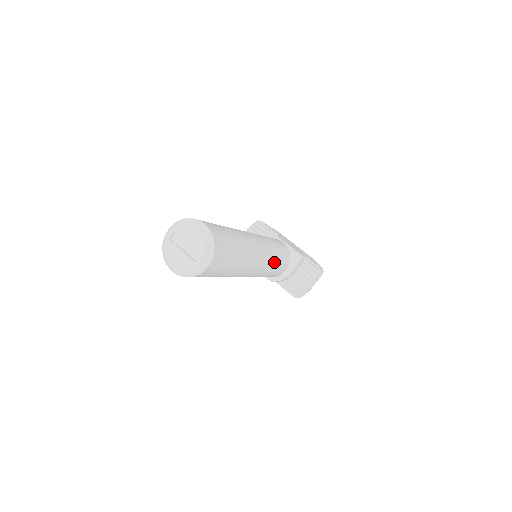
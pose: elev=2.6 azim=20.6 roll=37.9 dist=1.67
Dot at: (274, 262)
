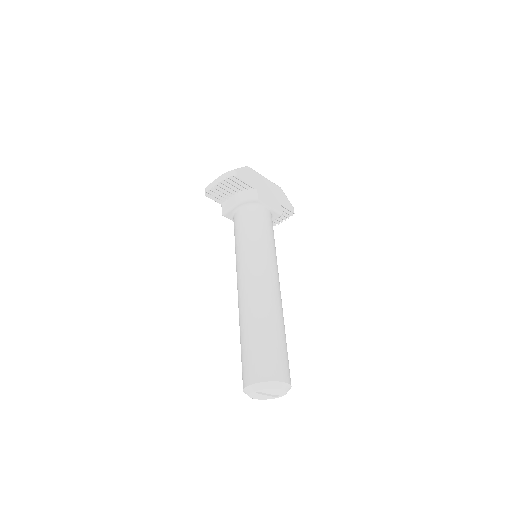
Dot at: occluded
